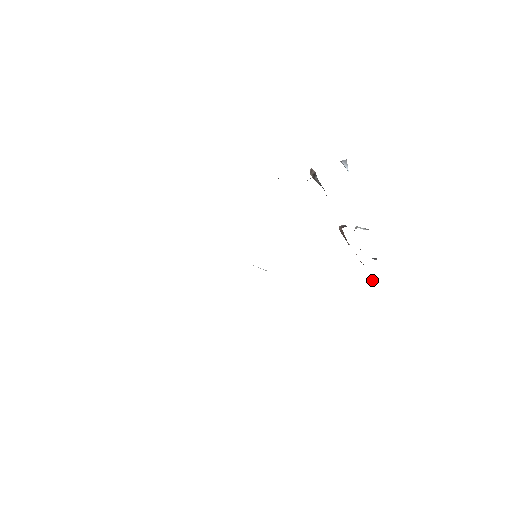
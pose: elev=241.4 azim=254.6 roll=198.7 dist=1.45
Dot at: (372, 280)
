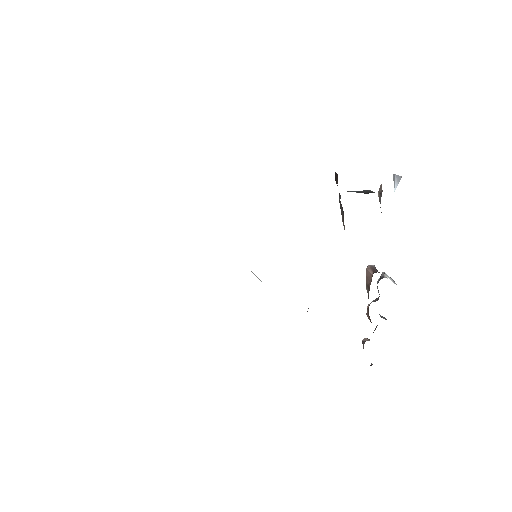
Dot at: (367, 339)
